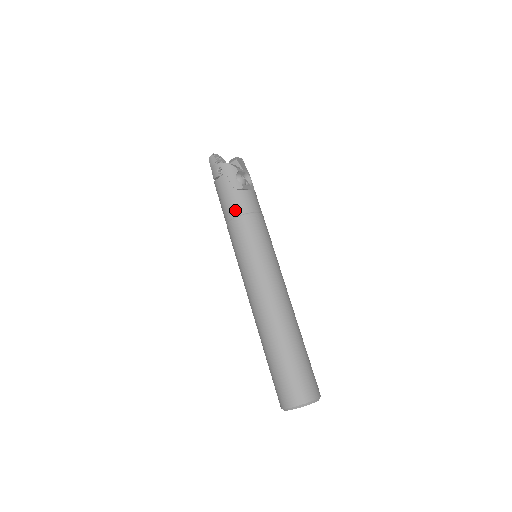
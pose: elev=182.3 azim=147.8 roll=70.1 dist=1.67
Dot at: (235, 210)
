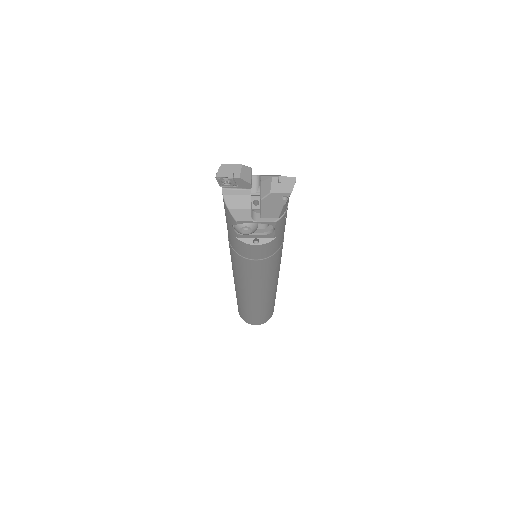
Dot at: (228, 234)
